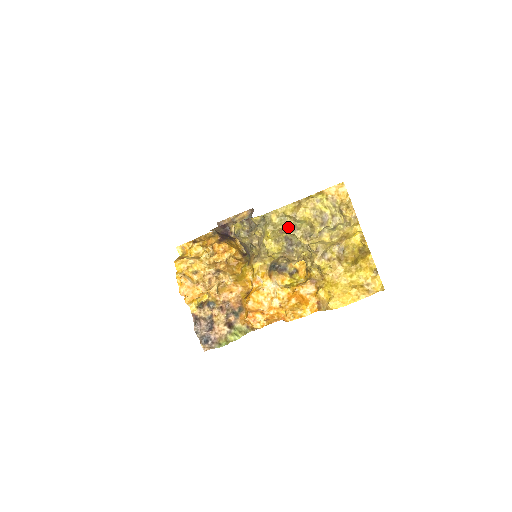
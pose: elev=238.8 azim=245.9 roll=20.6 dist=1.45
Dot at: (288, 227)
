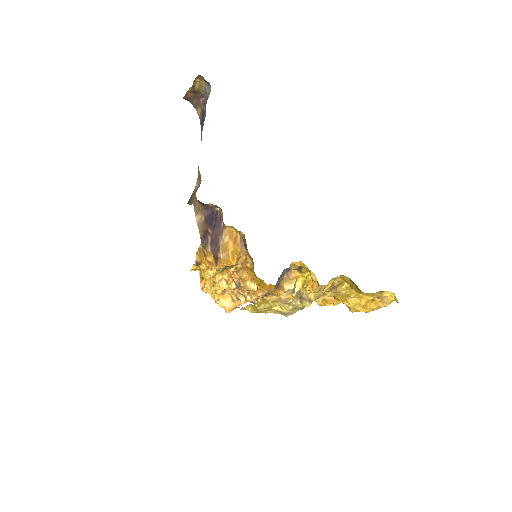
Dot at: occluded
